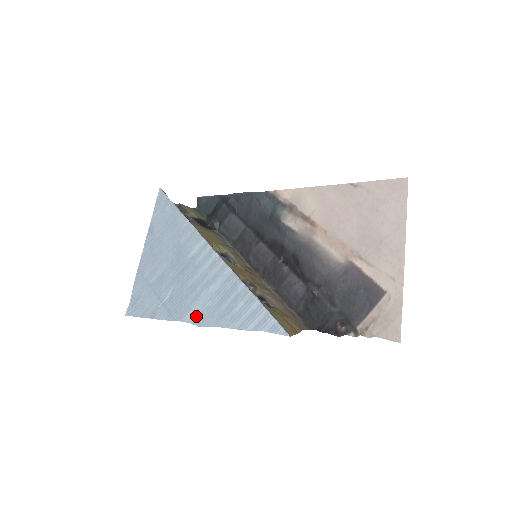
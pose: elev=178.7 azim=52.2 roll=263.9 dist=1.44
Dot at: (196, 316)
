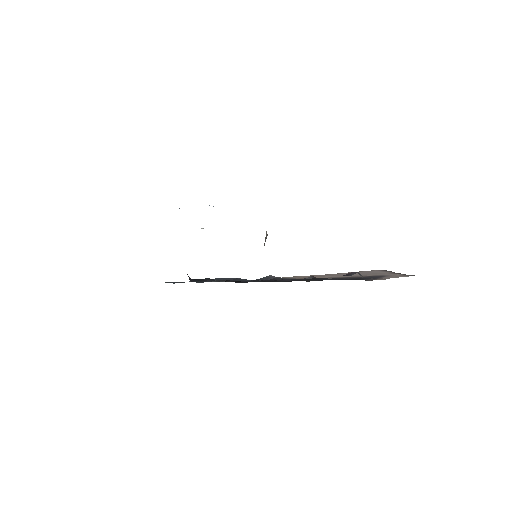
Dot at: (213, 206)
